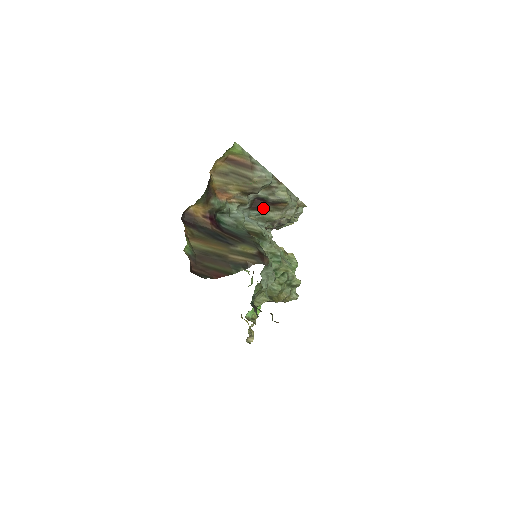
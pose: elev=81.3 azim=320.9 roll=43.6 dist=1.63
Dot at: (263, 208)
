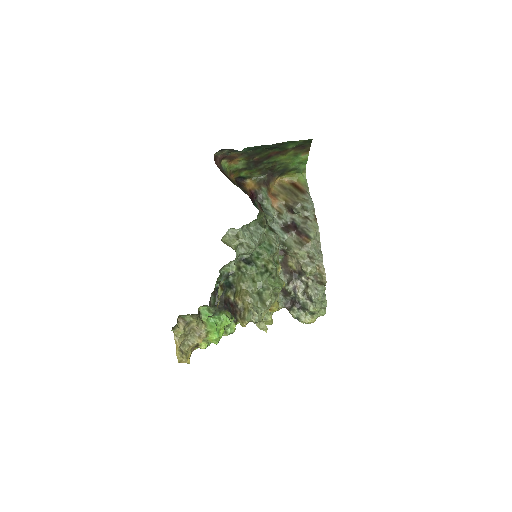
Dot at: (291, 236)
